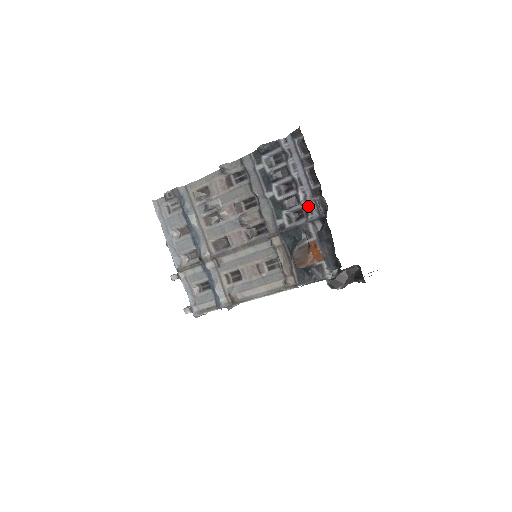
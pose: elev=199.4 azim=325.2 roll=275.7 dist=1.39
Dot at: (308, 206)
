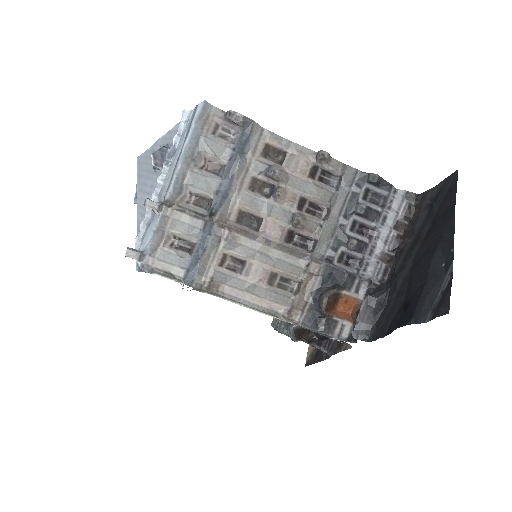
Dot at: (367, 262)
